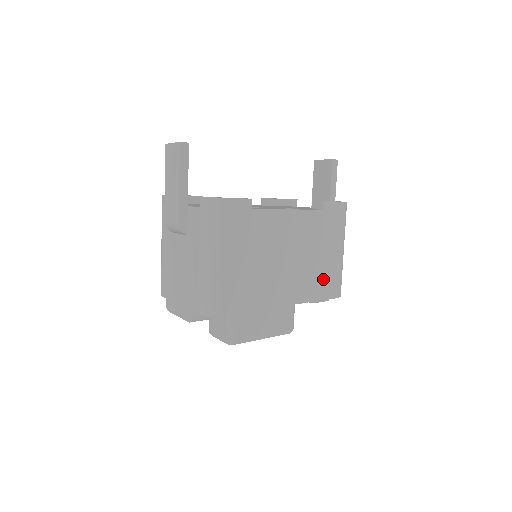
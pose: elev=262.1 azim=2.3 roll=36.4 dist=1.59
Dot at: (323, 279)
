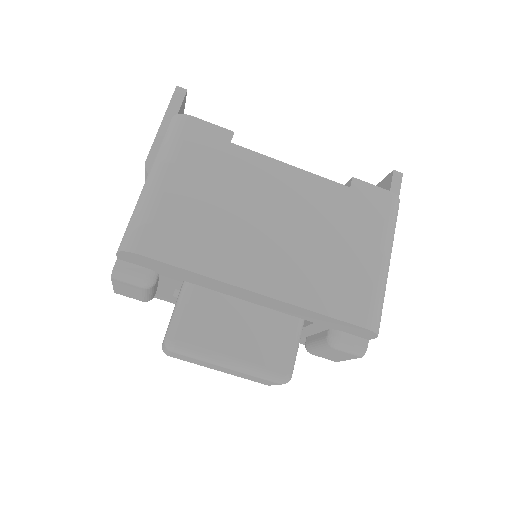
Dot at: (340, 285)
